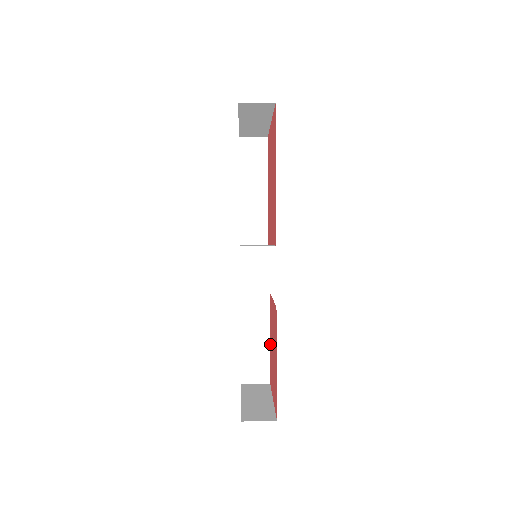
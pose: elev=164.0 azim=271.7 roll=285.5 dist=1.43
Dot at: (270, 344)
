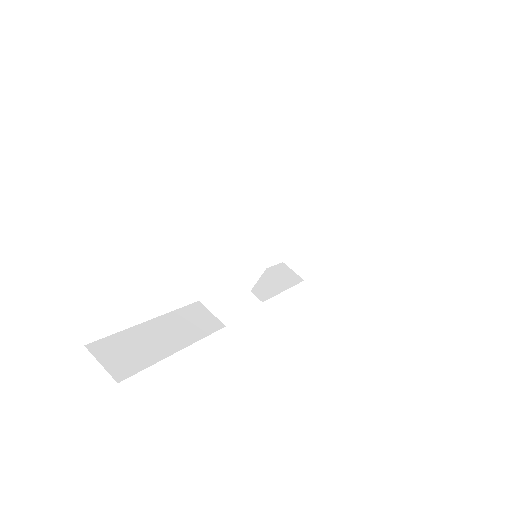
Dot at: occluded
